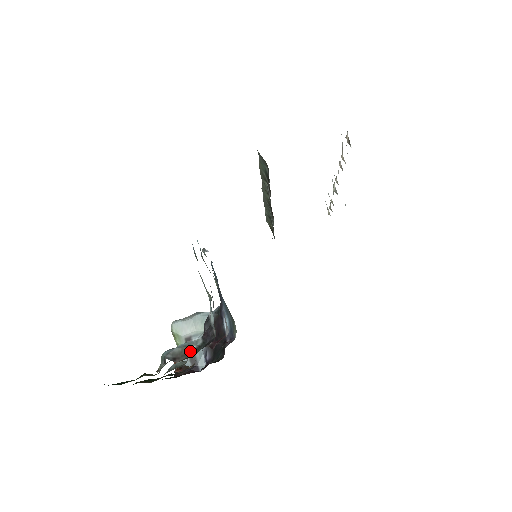
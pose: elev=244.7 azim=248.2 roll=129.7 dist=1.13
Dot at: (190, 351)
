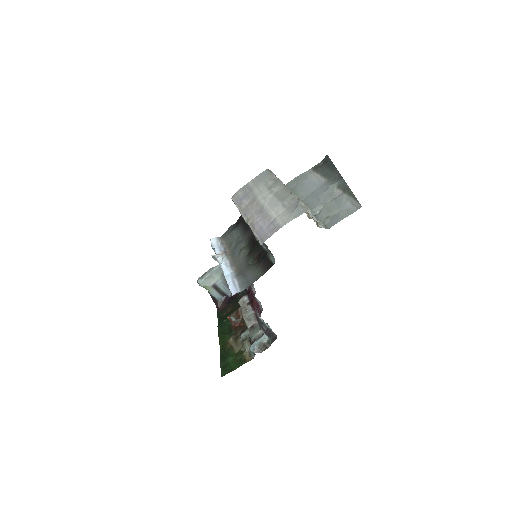
Dot at: (265, 345)
